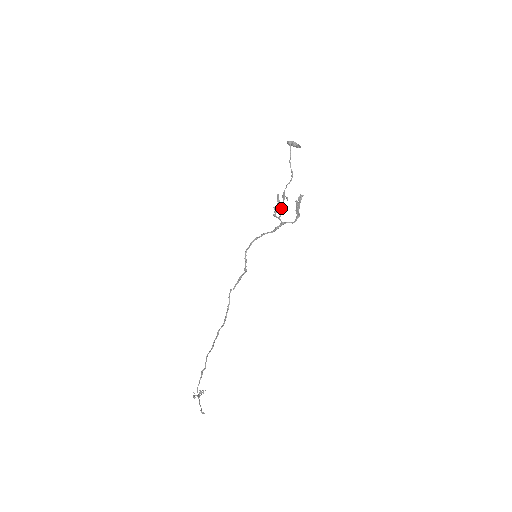
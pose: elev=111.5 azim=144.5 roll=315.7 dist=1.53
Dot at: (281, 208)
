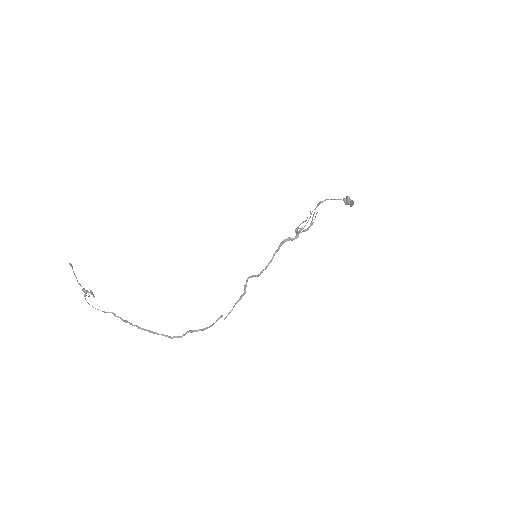
Dot at: occluded
